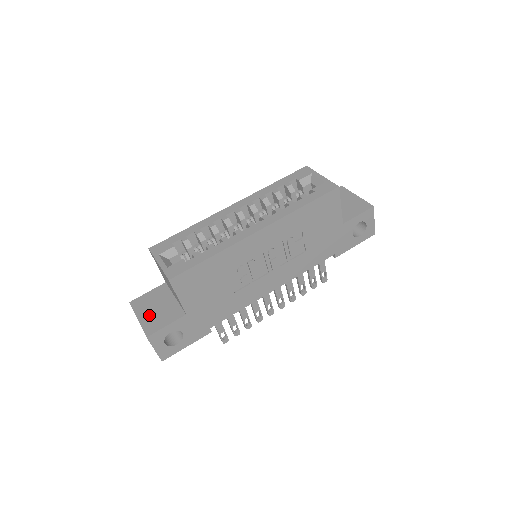
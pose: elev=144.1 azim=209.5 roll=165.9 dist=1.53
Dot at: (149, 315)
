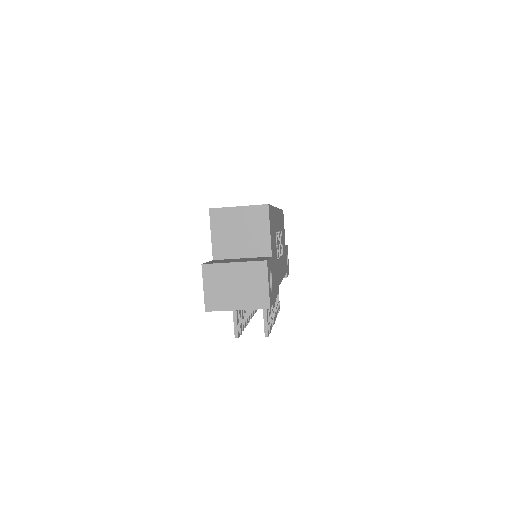
Dot at: (240, 260)
